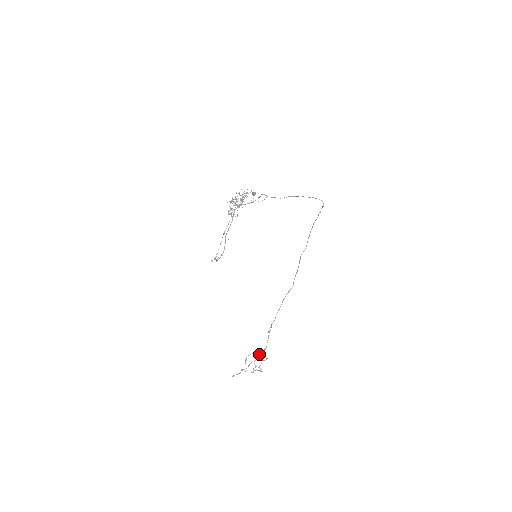
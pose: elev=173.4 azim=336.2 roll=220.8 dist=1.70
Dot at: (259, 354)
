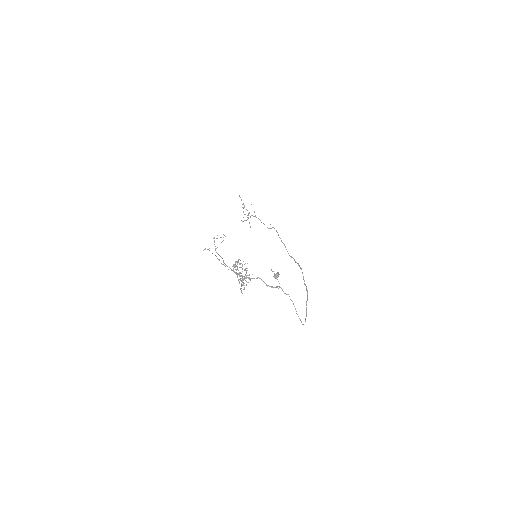
Dot at: (256, 217)
